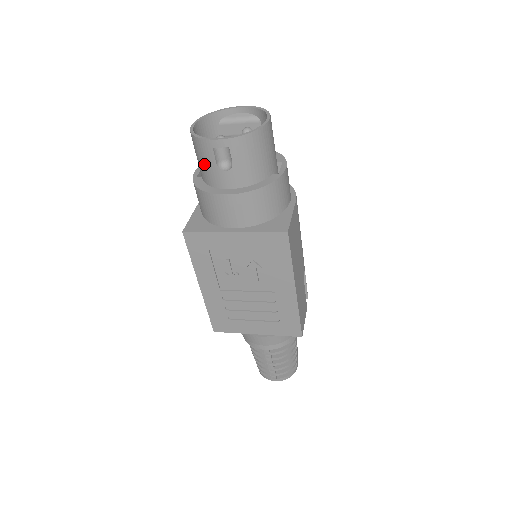
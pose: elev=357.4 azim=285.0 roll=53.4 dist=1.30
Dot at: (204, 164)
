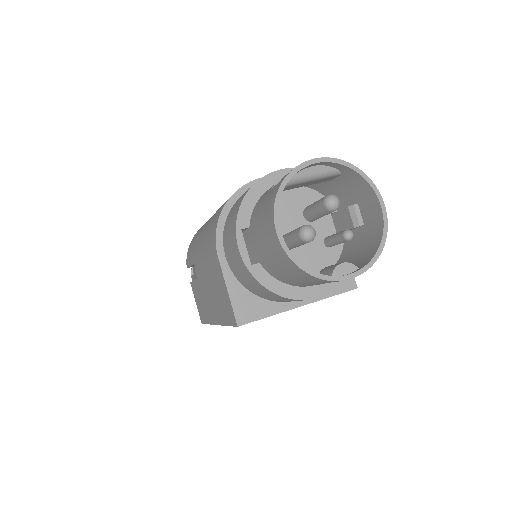
Dot at: (298, 281)
